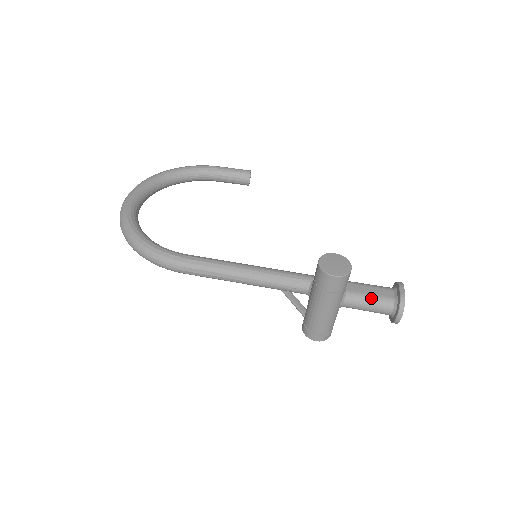
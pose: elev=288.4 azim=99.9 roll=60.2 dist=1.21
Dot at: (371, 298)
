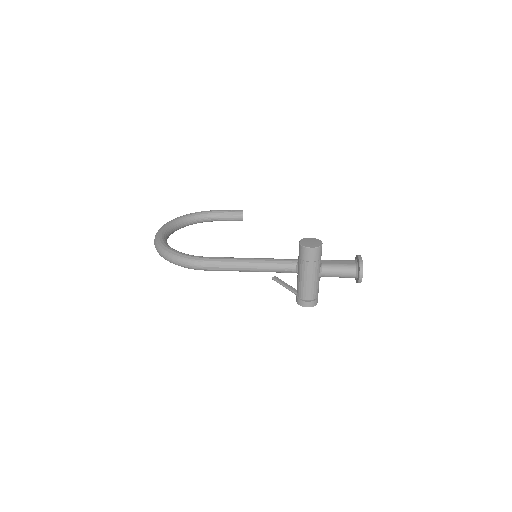
Dot at: (340, 266)
